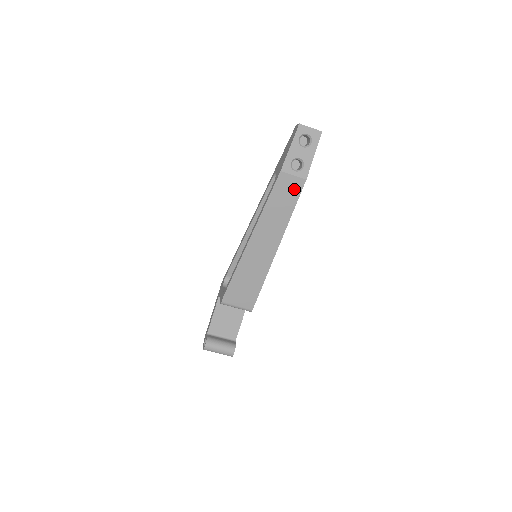
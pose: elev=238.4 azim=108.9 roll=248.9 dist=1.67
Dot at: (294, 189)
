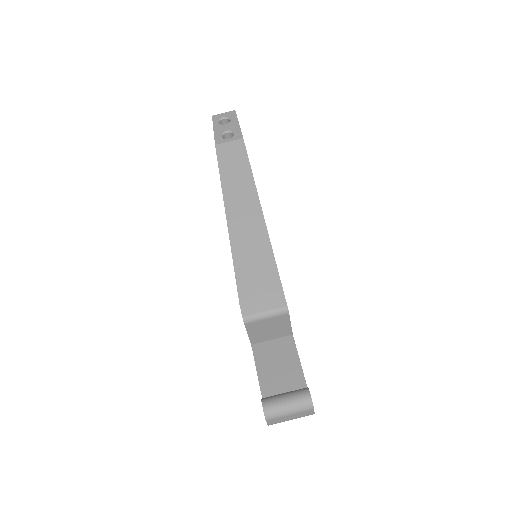
Dot at: (238, 152)
